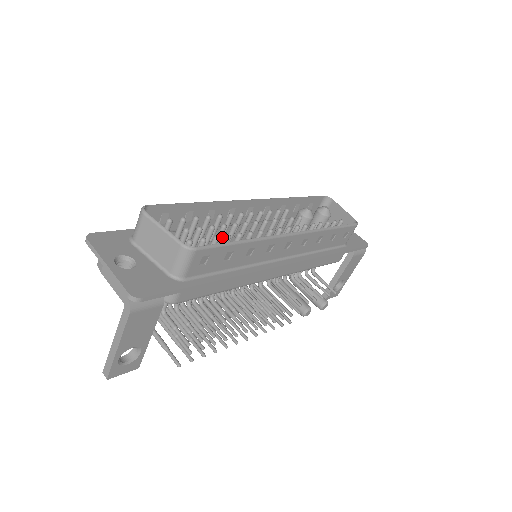
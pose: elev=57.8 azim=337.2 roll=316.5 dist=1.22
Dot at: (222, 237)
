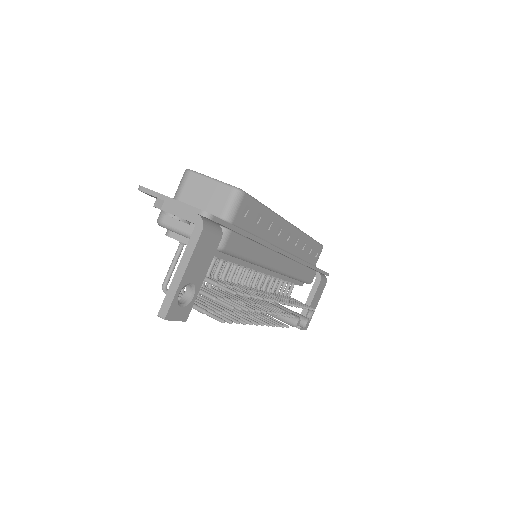
Dot at: occluded
